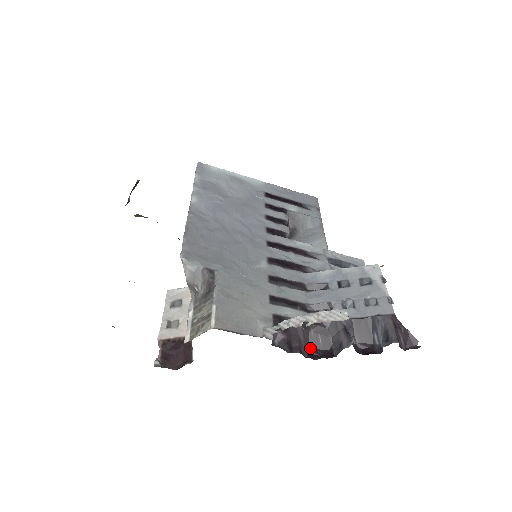
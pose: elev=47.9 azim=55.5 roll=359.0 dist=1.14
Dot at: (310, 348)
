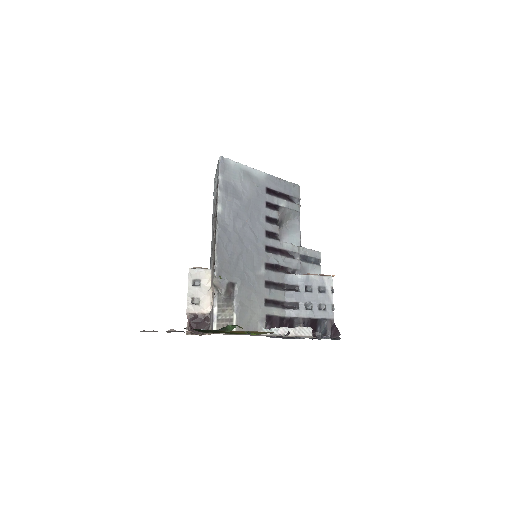
Dot at: occluded
